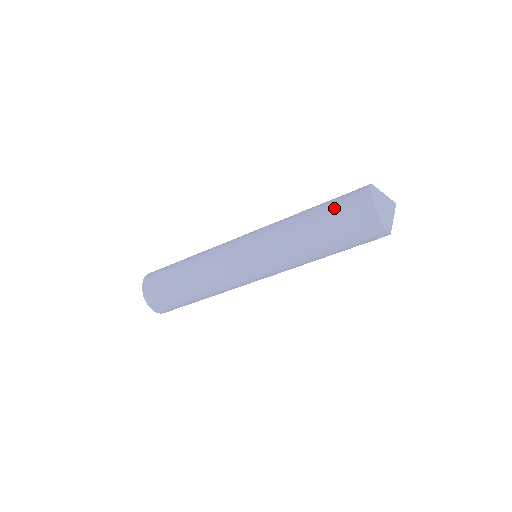
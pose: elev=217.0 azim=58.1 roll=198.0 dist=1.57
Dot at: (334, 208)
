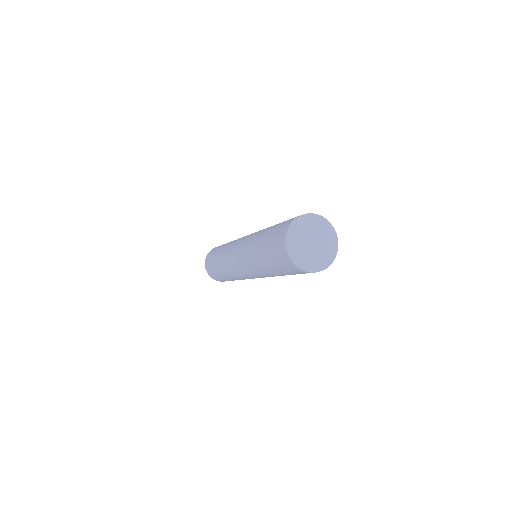
Dot at: (279, 269)
